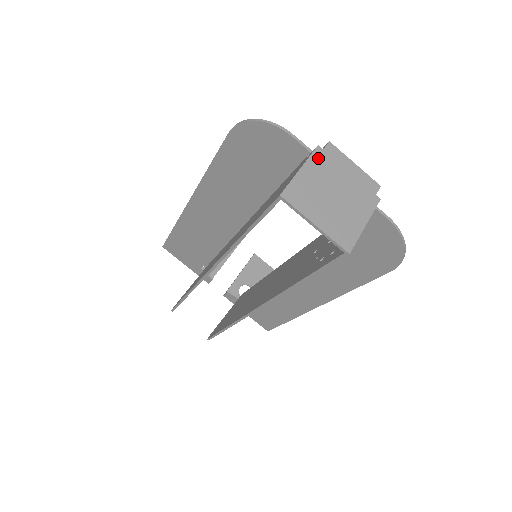
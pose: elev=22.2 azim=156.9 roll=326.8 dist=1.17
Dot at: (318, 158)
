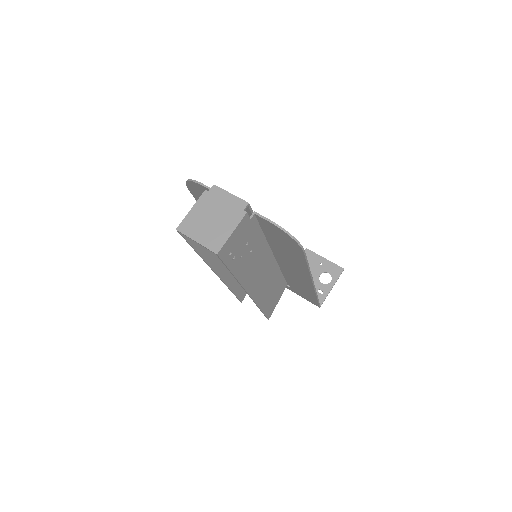
Dot at: (204, 198)
